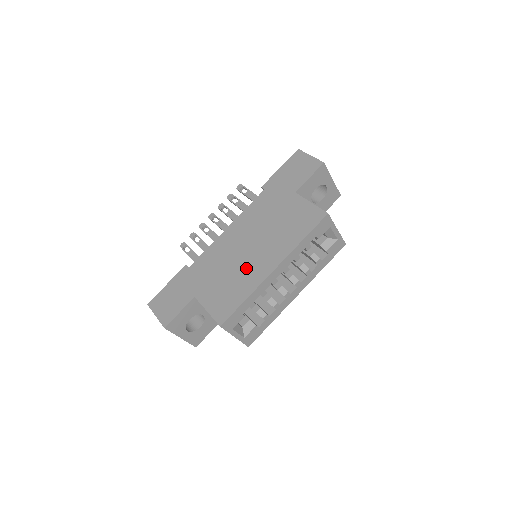
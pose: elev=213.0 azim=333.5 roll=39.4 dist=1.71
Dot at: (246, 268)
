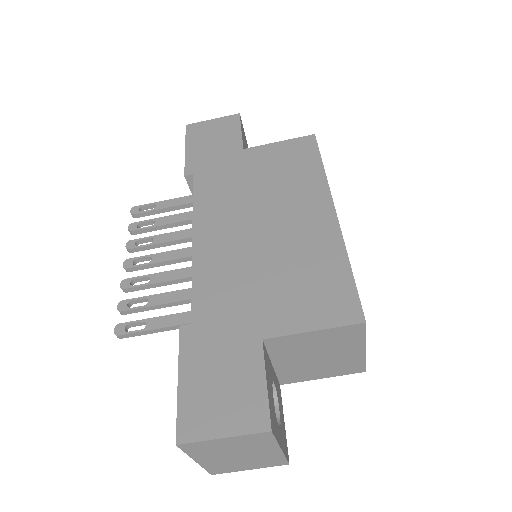
Dot at: (294, 242)
